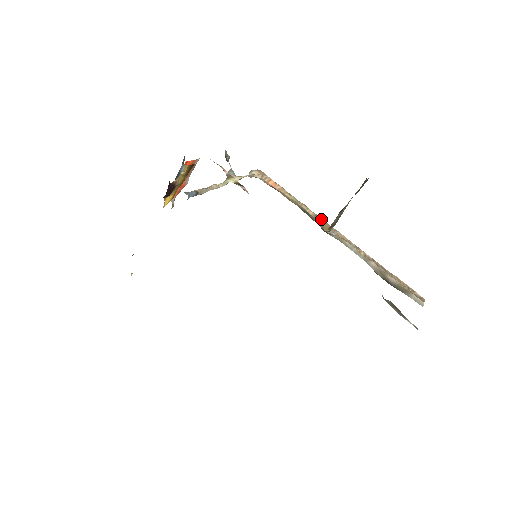
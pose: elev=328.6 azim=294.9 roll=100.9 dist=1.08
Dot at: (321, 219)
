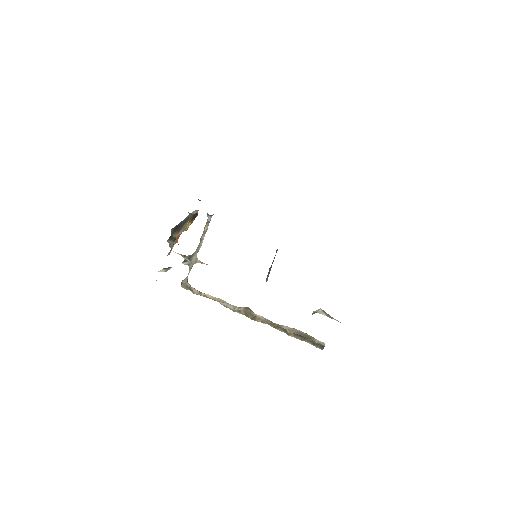
Dot at: (239, 309)
